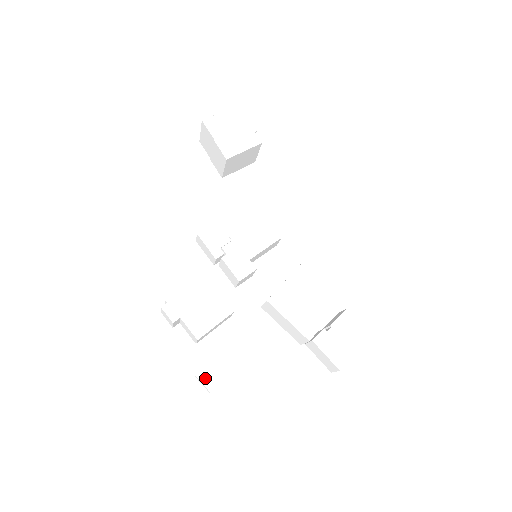
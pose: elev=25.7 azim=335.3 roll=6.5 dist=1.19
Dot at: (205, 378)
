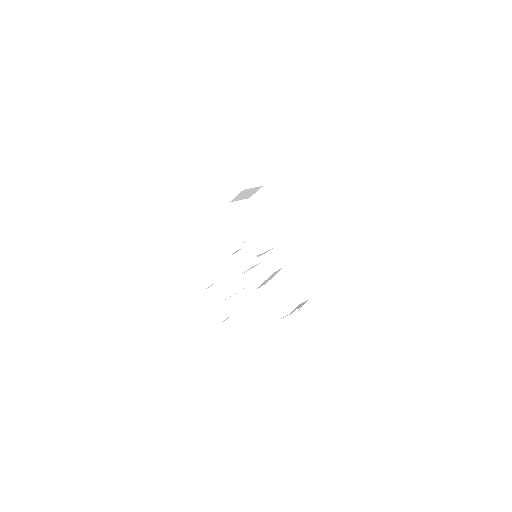
Dot at: (231, 323)
